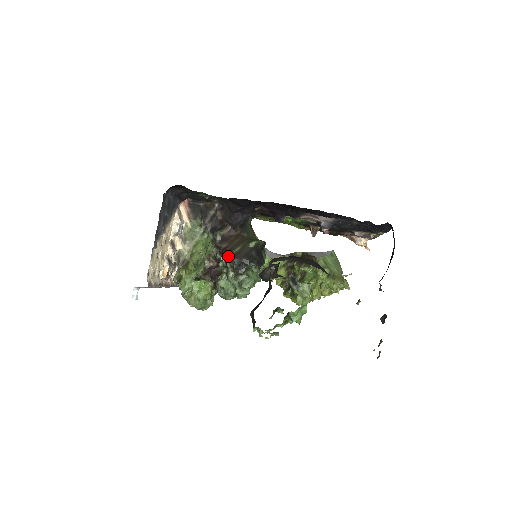
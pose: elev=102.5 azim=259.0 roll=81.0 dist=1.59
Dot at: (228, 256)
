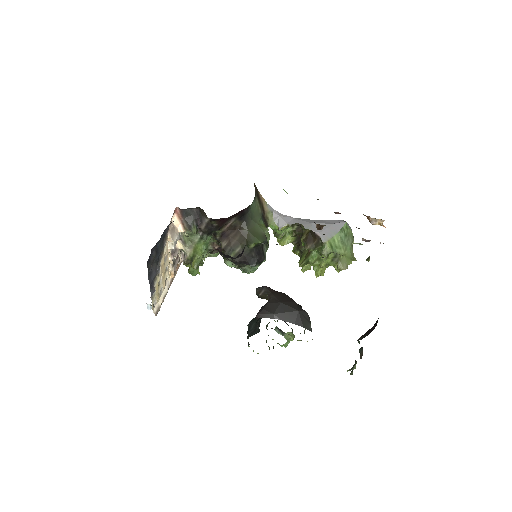
Dot at: (228, 259)
